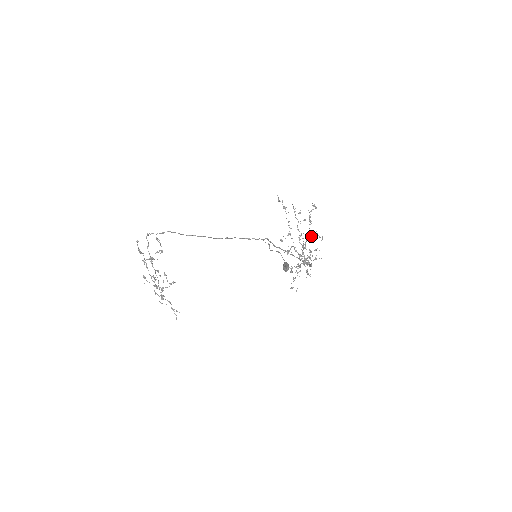
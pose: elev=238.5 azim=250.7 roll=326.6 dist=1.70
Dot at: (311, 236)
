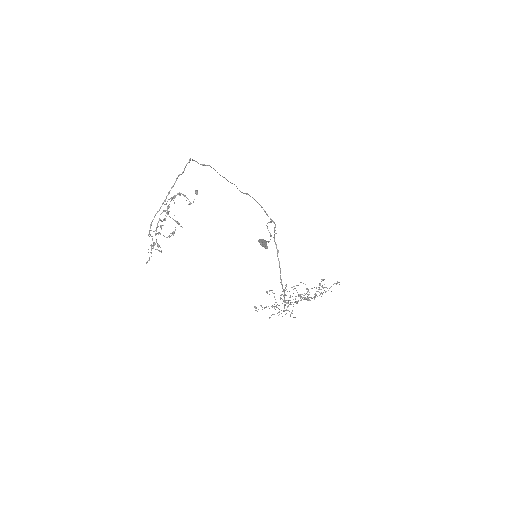
Dot at: (310, 300)
